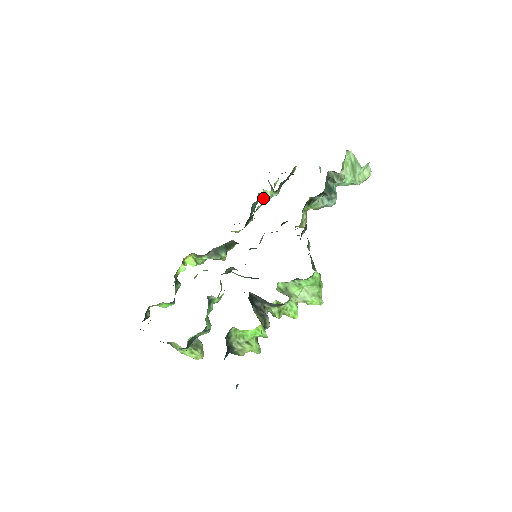
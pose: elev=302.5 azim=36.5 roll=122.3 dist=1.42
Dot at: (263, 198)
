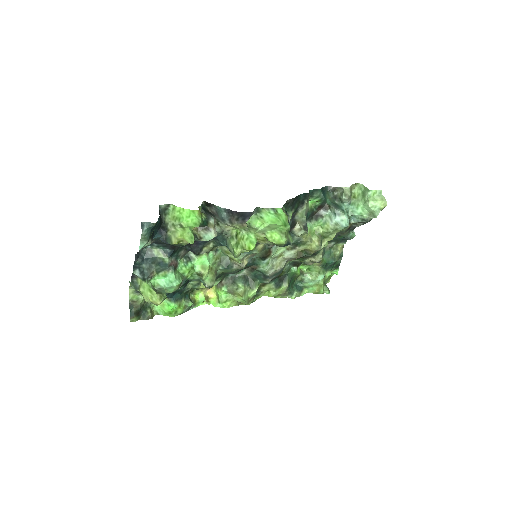
Dot at: (305, 274)
